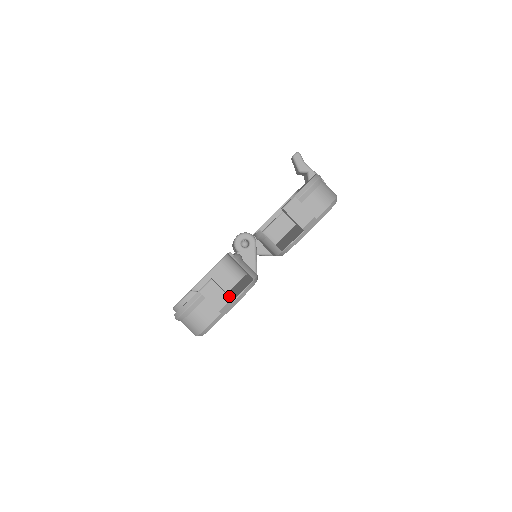
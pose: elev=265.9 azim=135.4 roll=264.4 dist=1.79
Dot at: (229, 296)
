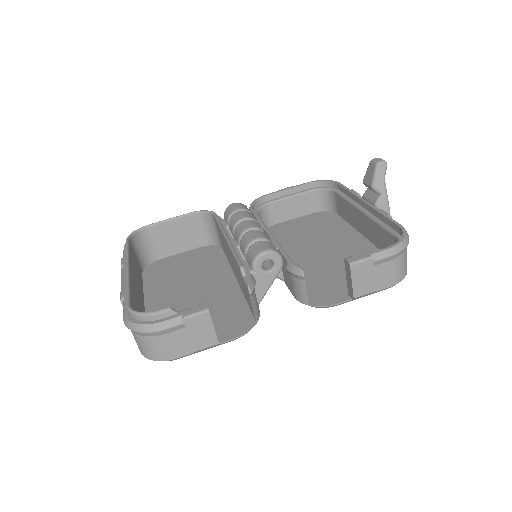
Dot at: occluded
